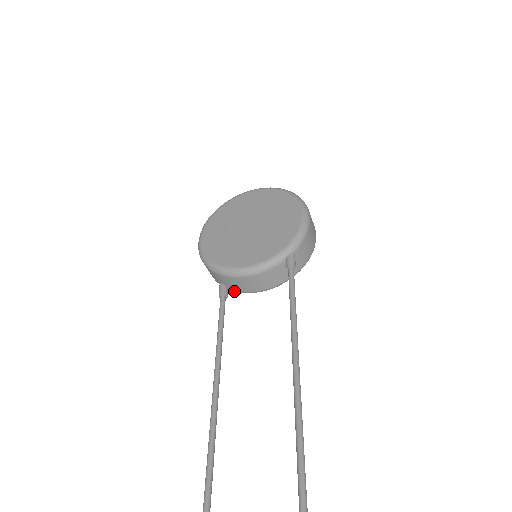
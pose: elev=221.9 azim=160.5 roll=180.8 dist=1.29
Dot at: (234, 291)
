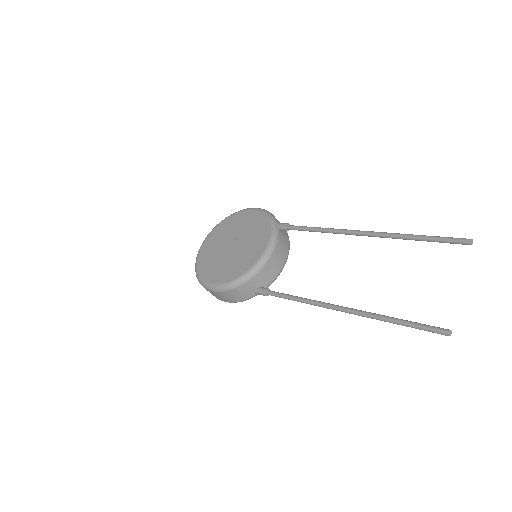
Dot at: (268, 286)
